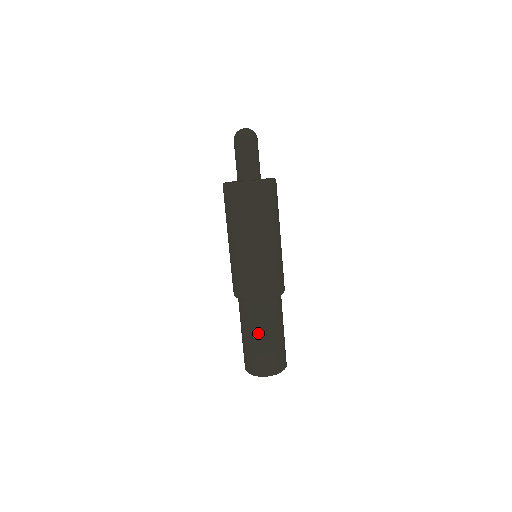
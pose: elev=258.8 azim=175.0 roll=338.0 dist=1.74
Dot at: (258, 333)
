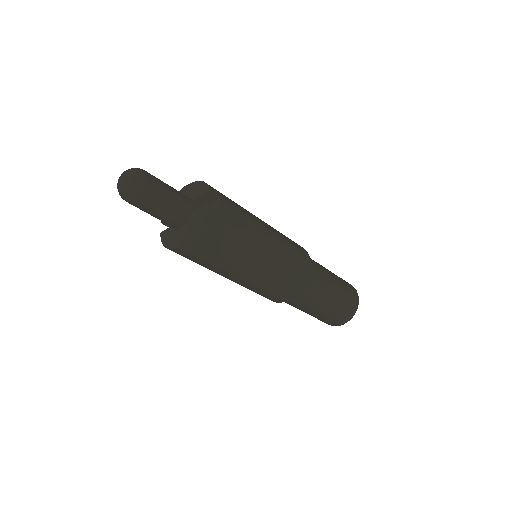
Dot at: (301, 310)
